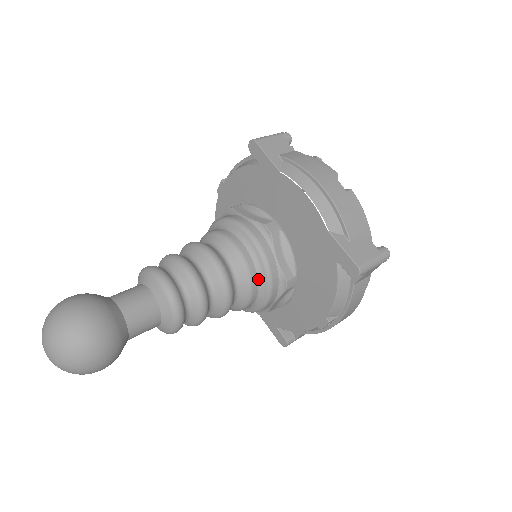
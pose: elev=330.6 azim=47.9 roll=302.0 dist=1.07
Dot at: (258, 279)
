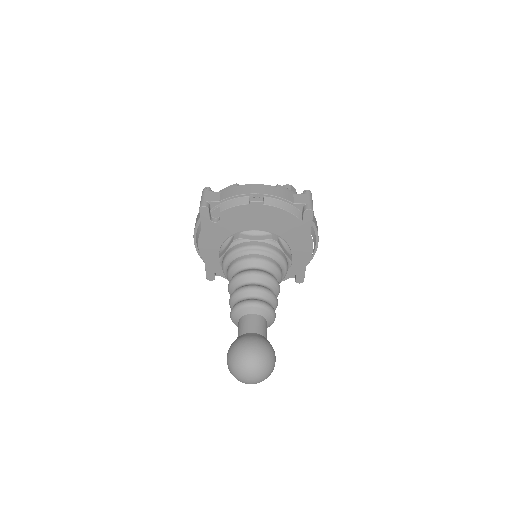
Dot at: occluded
